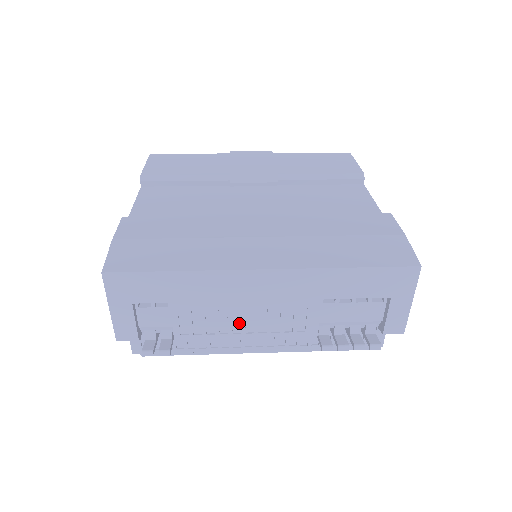
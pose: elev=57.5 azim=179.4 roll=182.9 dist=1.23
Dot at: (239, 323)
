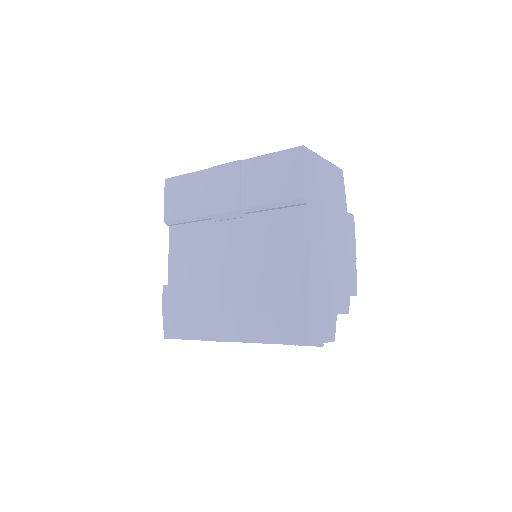
Dot at: occluded
